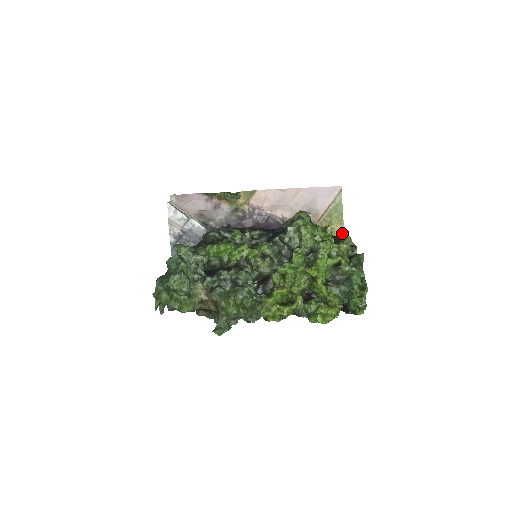
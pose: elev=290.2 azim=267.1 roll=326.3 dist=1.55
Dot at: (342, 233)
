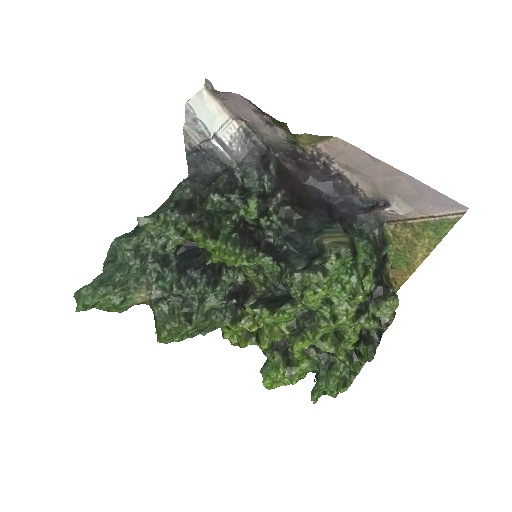
Dot at: (391, 293)
